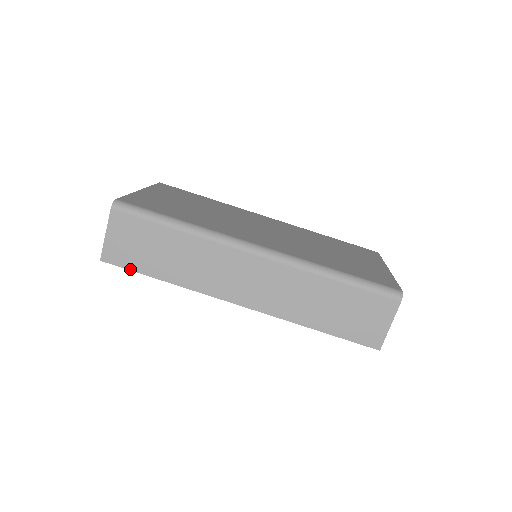
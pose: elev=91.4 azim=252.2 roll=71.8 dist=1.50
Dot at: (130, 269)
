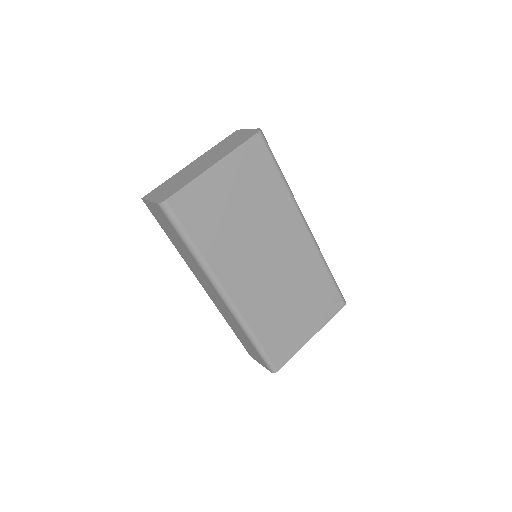
Dot at: (156, 219)
